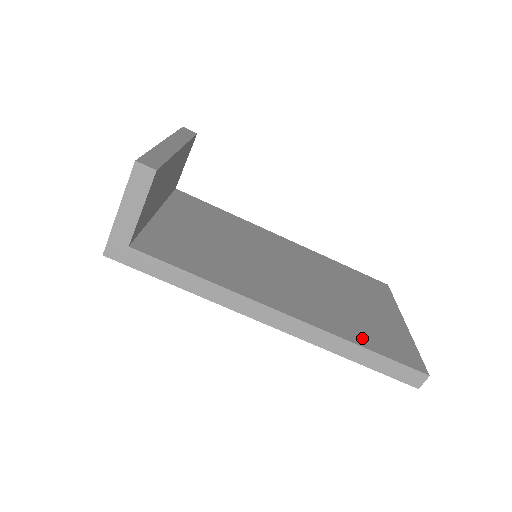
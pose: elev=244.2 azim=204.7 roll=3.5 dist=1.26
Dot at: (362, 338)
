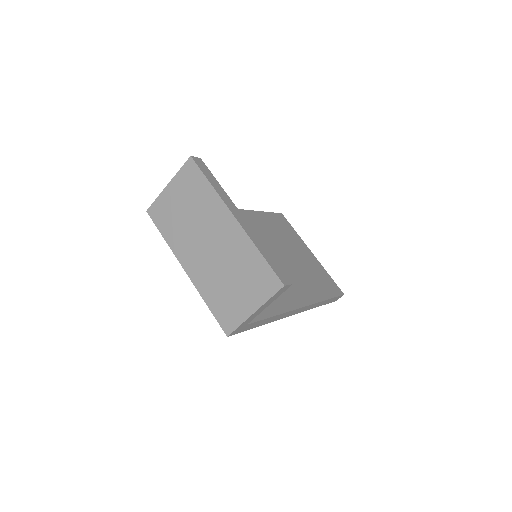
Dot at: (322, 291)
